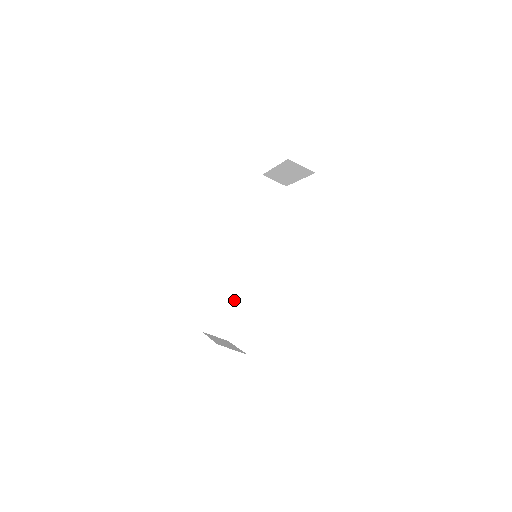
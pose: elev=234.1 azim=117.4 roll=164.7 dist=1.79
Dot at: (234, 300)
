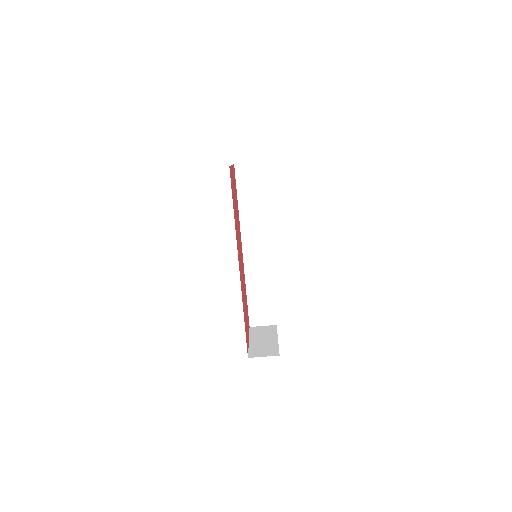
Dot at: (265, 290)
